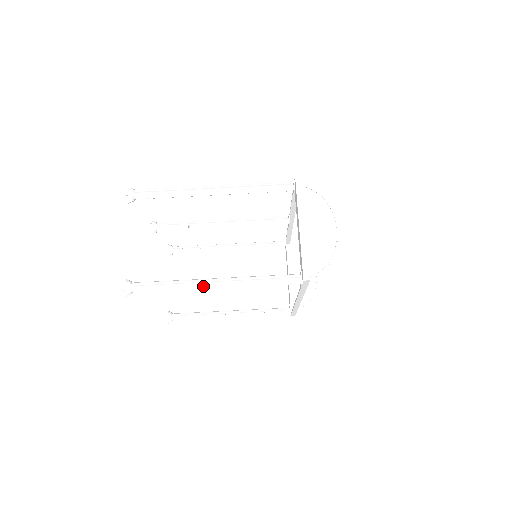
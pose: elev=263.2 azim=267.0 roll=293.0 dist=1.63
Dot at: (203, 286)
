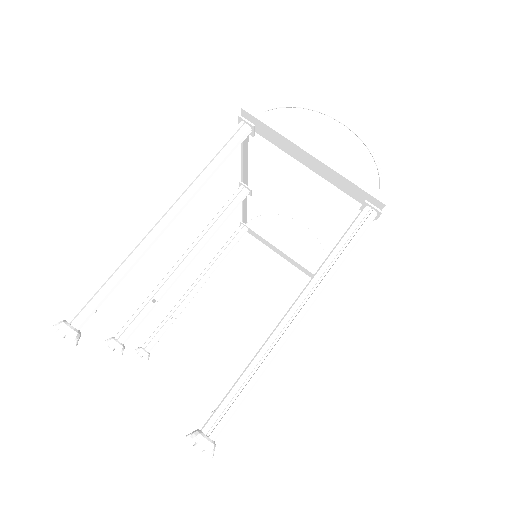
Dot at: (287, 334)
